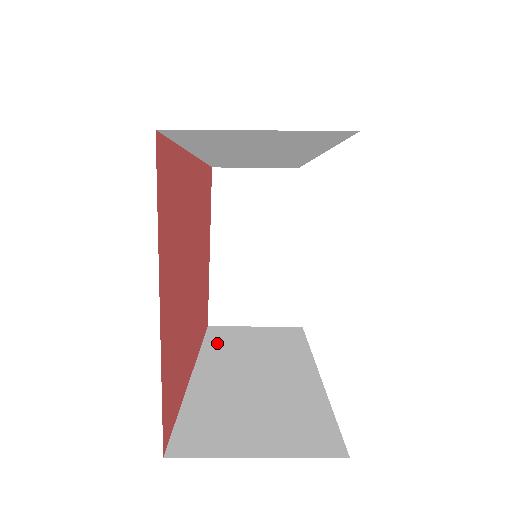
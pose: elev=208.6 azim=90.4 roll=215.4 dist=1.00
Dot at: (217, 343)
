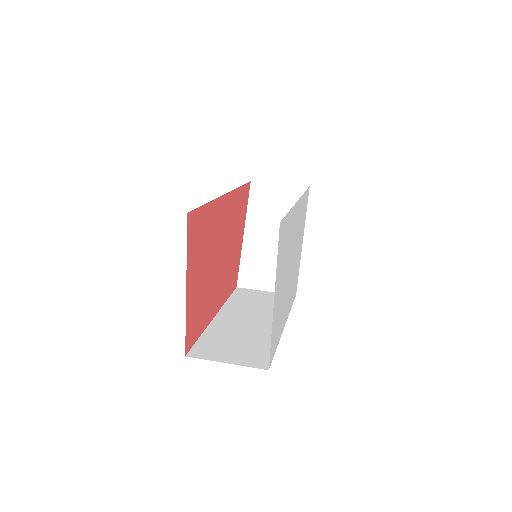
Dot at: (236, 300)
